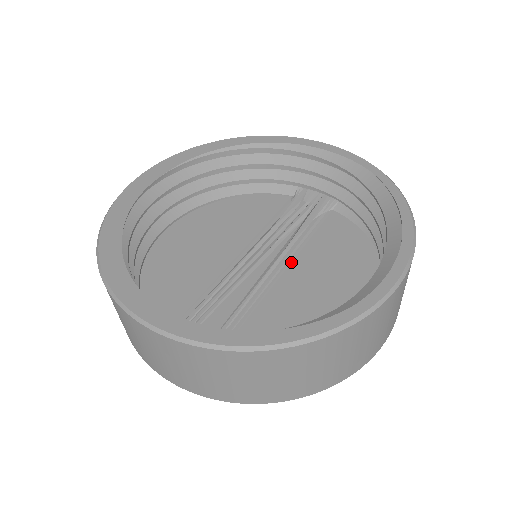
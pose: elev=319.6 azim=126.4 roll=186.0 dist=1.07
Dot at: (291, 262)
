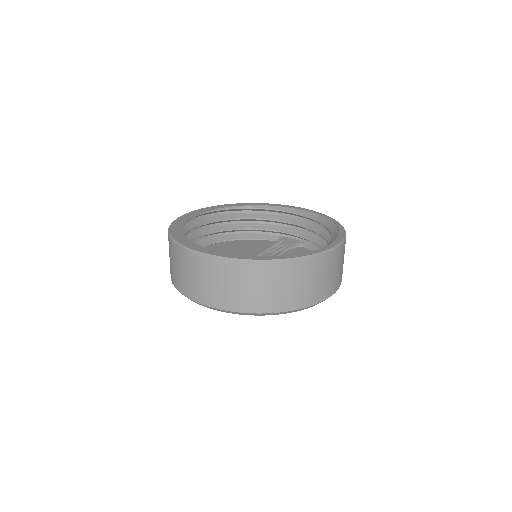
Dot at: occluded
